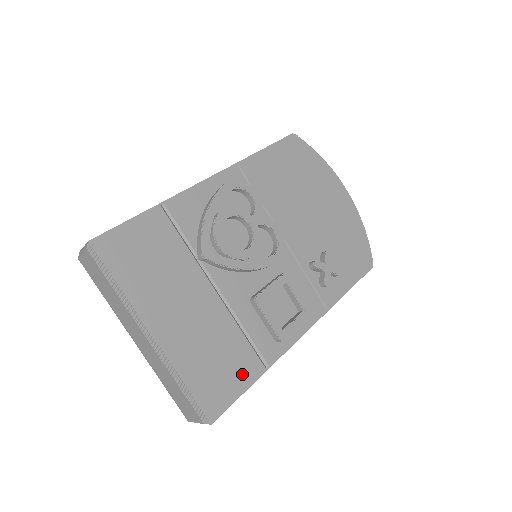
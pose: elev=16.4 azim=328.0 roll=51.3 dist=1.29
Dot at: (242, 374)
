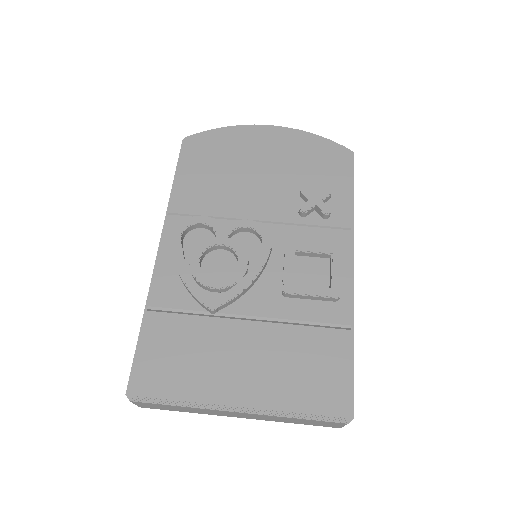
Dot at: (336, 356)
